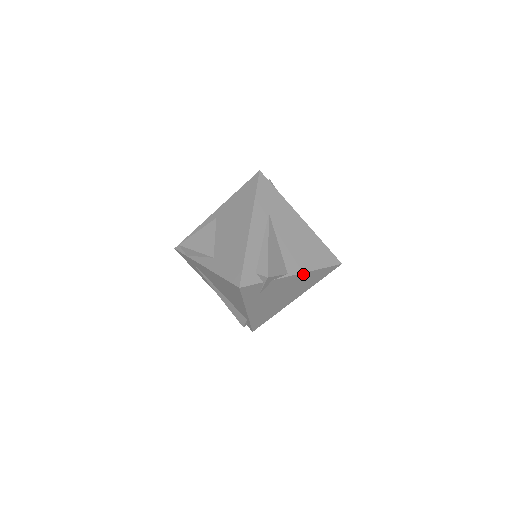
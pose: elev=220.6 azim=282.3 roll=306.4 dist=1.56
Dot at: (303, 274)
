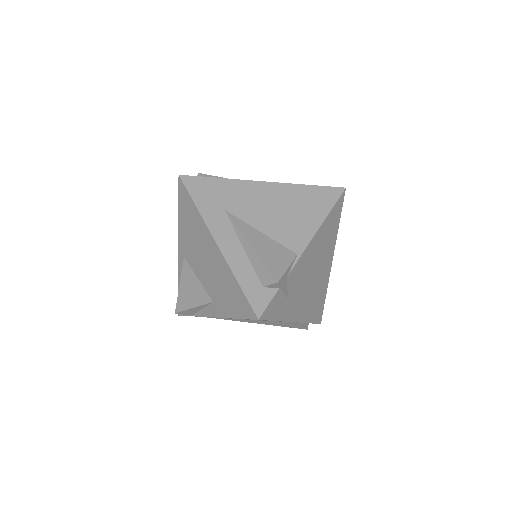
Dot at: (314, 238)
